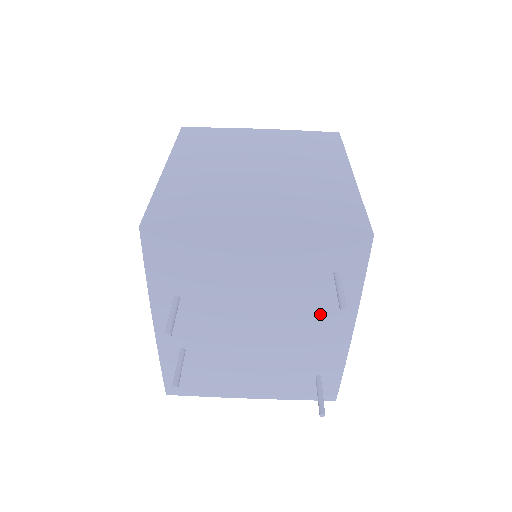
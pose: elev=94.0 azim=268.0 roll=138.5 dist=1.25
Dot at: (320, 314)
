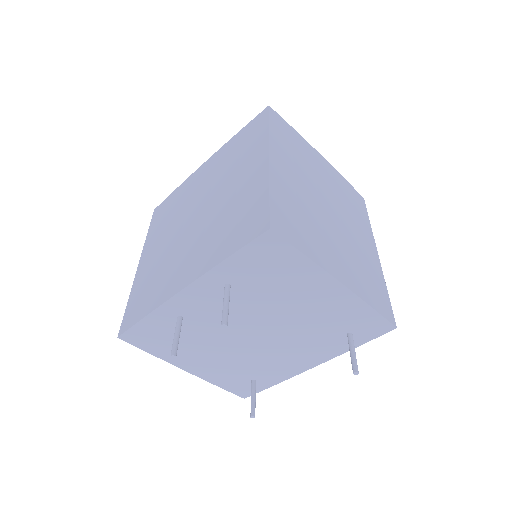
Dot at: (308, 349)
